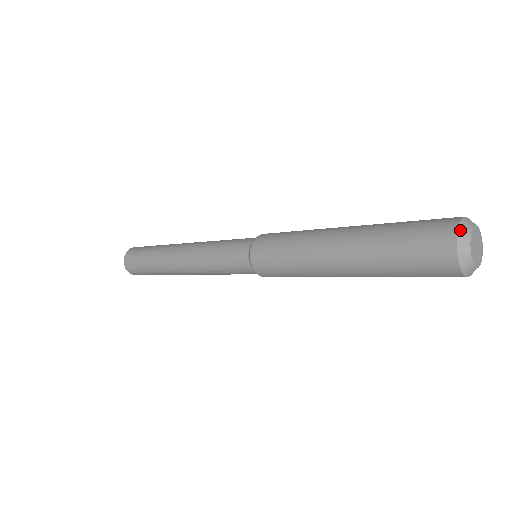
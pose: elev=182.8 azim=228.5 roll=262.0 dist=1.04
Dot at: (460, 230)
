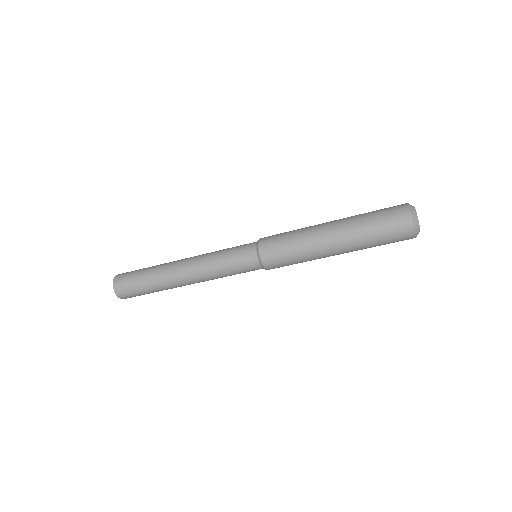
Dot at: (409, 204)
